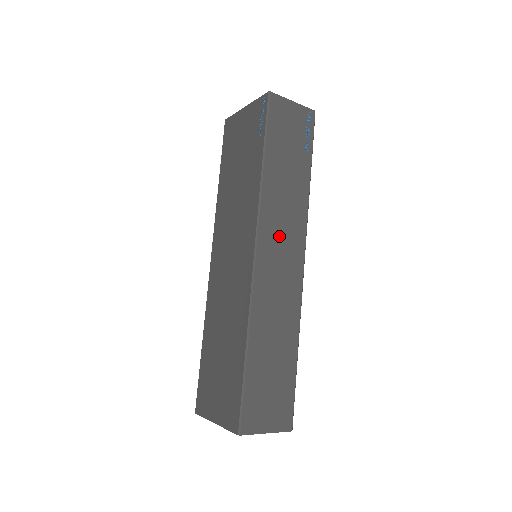
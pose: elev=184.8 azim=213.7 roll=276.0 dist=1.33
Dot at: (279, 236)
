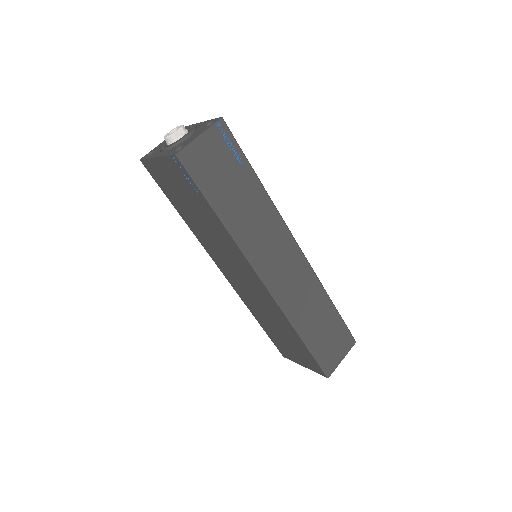
Dot at: (270, 253)
